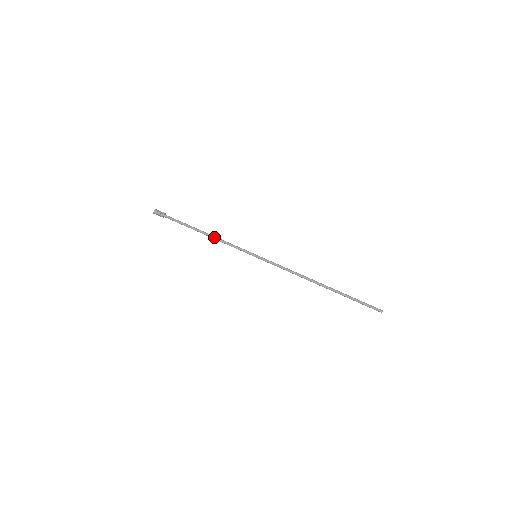
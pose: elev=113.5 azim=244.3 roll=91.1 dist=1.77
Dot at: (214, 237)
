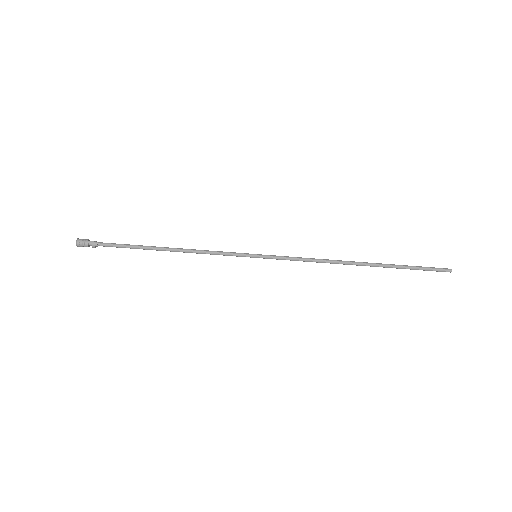
Dot at: occluded
